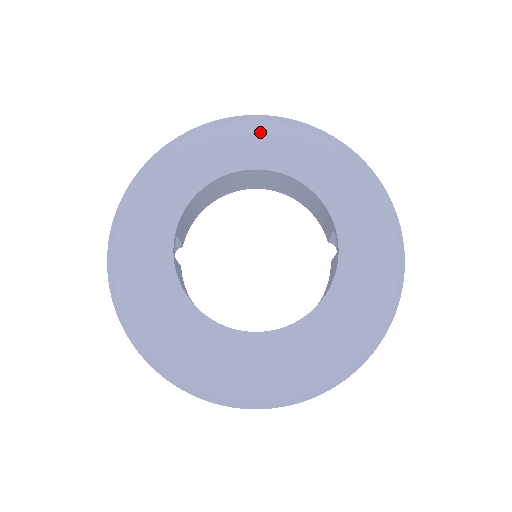
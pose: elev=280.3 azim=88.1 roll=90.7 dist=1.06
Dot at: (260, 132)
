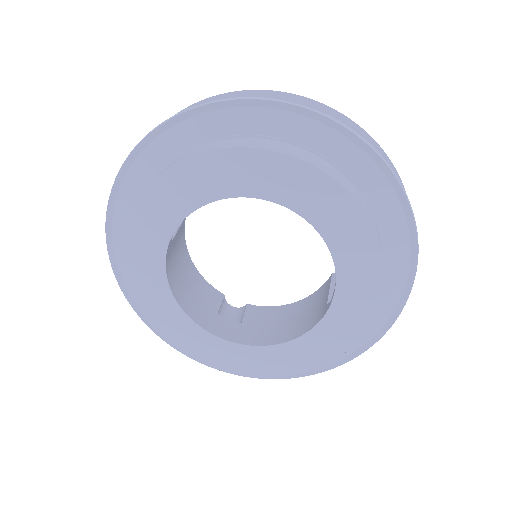
Dot at: (308, 166)
